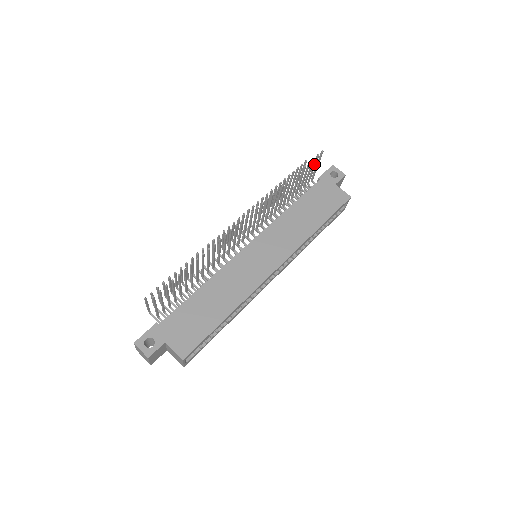
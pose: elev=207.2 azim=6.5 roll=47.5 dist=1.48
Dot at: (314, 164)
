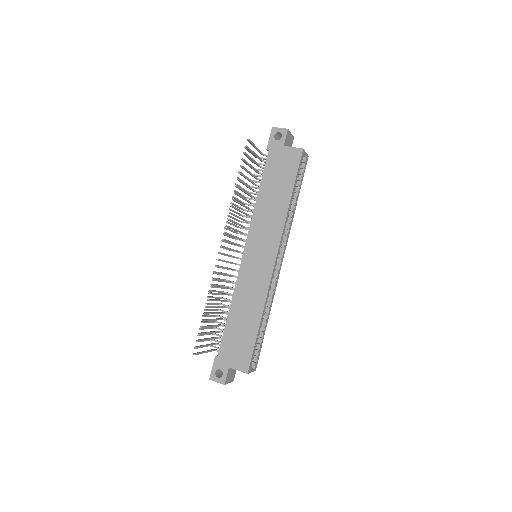
Dot at: (250, 151)
